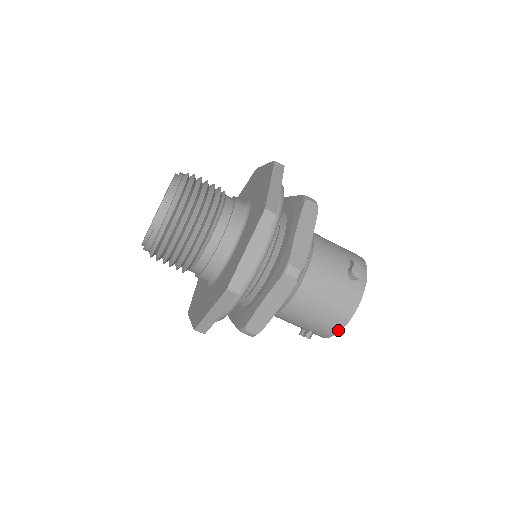
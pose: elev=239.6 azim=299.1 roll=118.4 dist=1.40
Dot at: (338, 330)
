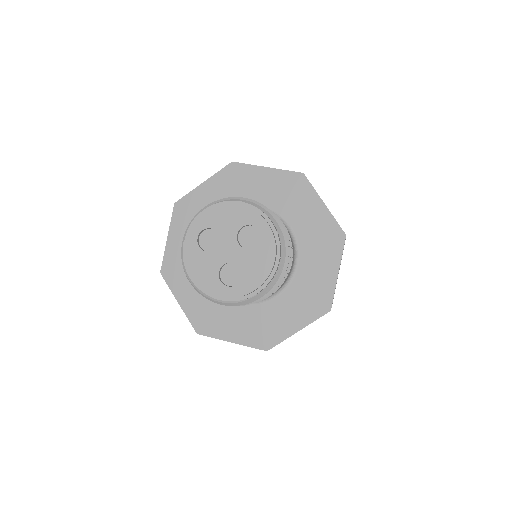
Dot at: occluded
